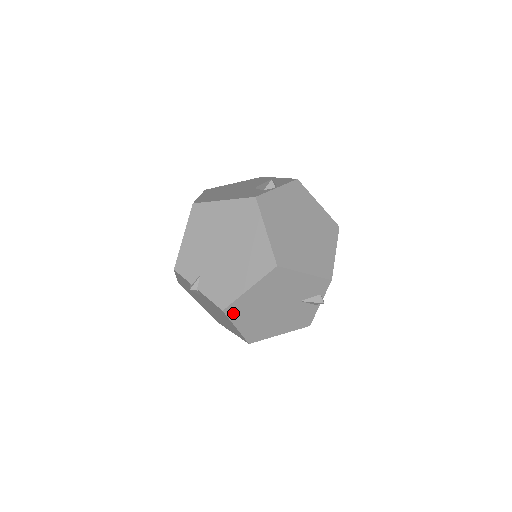
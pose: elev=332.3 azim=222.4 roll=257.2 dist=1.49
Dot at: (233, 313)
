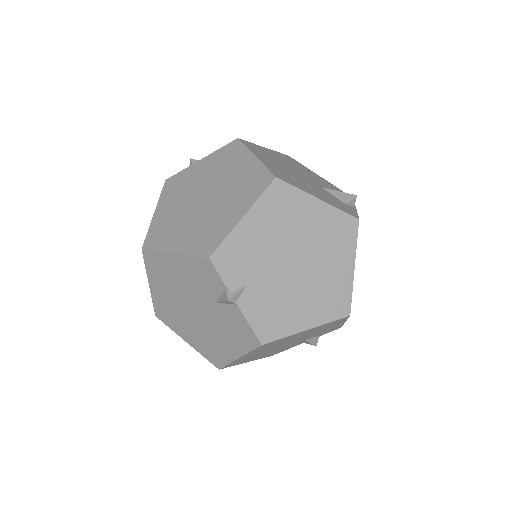
Dot at: (262, 347)
